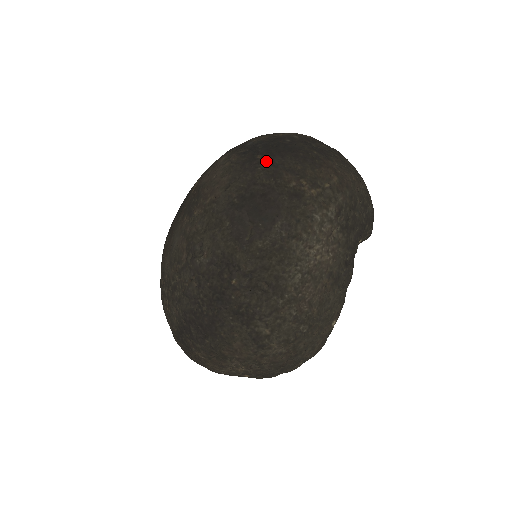
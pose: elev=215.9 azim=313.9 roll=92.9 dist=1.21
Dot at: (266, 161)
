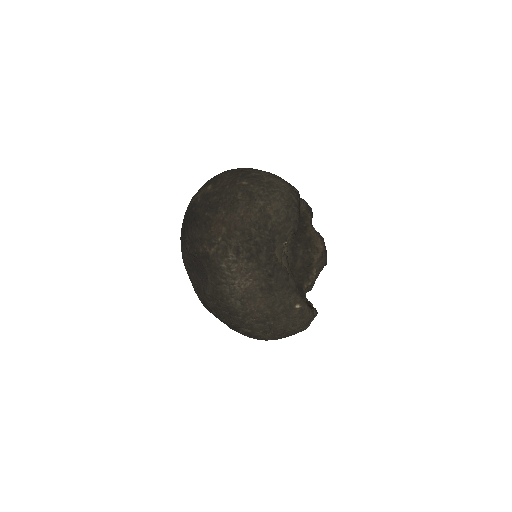
Dot at: (186, 236)
